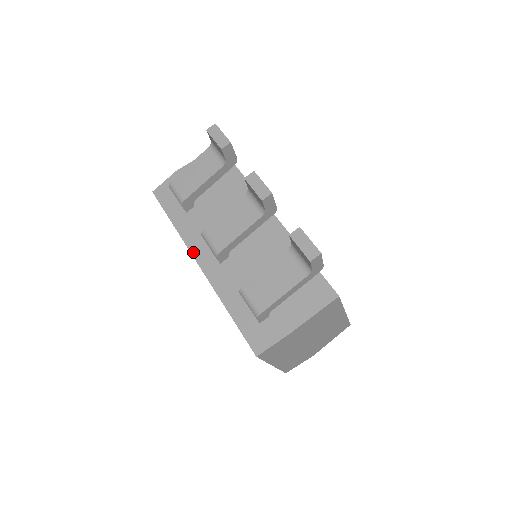
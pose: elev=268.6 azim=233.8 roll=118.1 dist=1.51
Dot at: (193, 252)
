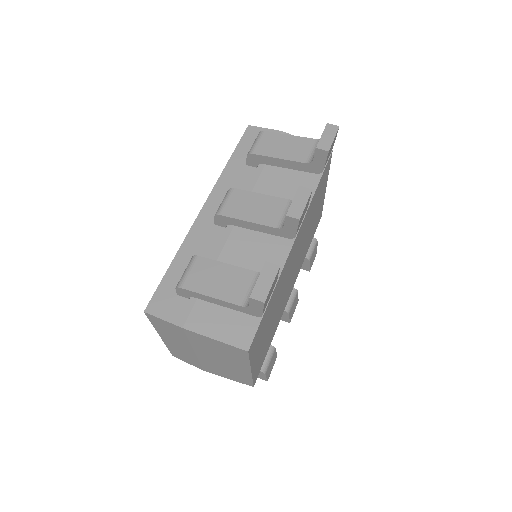
Dot at: (212, 195)
